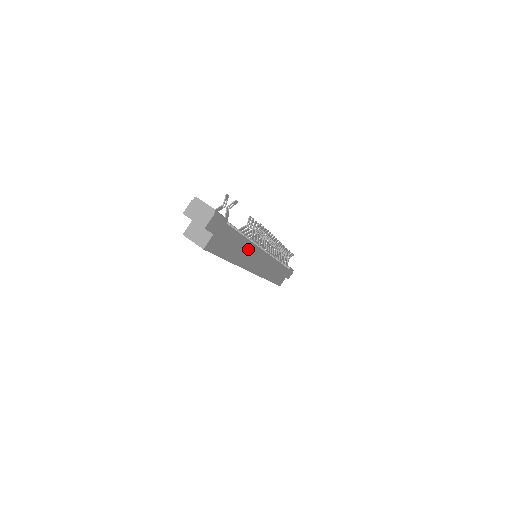
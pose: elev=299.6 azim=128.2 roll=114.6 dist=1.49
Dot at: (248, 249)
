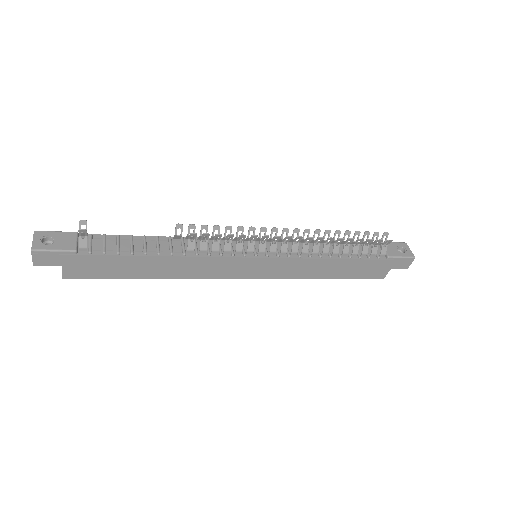
Dot at: (182, 263)
